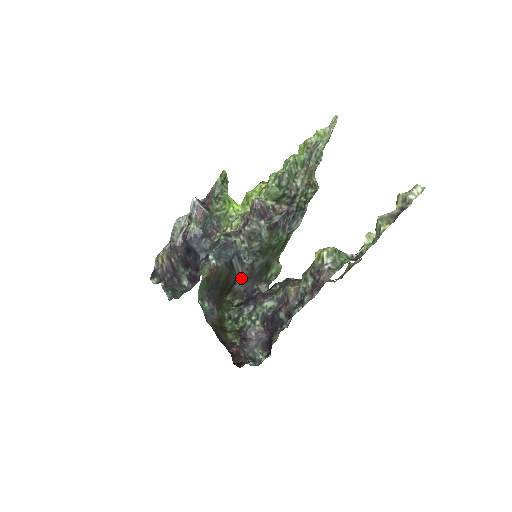
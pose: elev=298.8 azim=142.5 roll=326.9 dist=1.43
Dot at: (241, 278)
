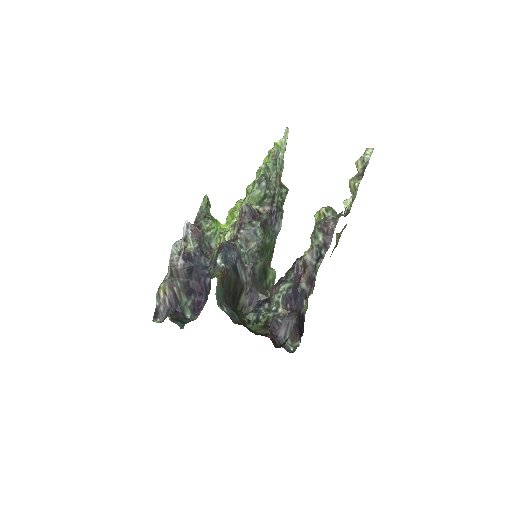
Dot at: (245, 287)
